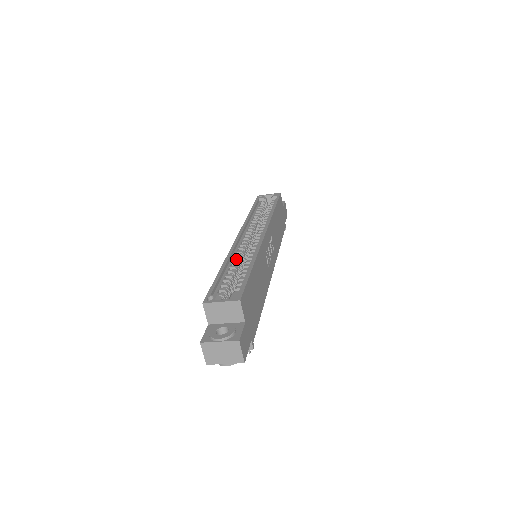
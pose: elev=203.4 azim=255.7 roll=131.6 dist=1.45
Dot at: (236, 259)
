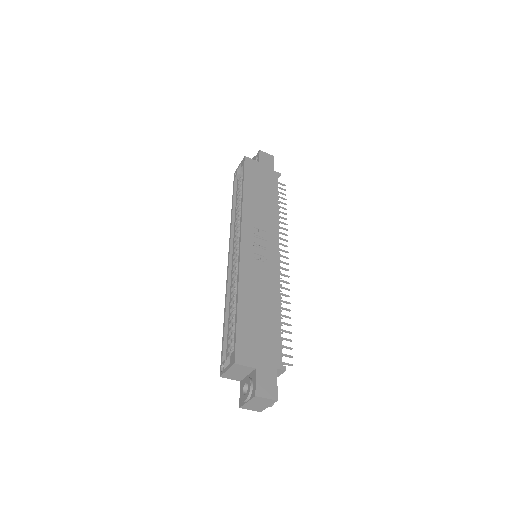
Dot at: (232, 293)
